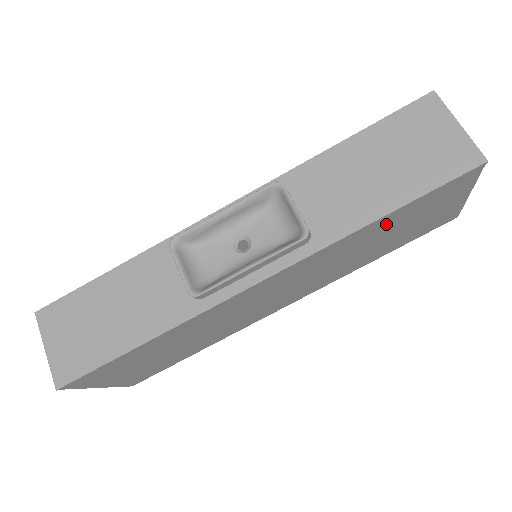
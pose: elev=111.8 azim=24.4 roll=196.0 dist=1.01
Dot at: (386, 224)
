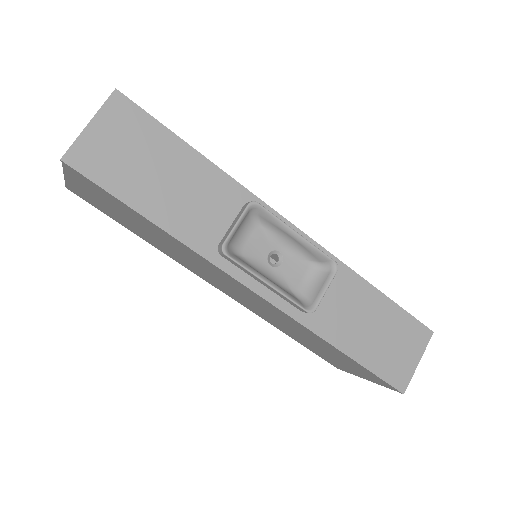
Dot at: (334, 350)
